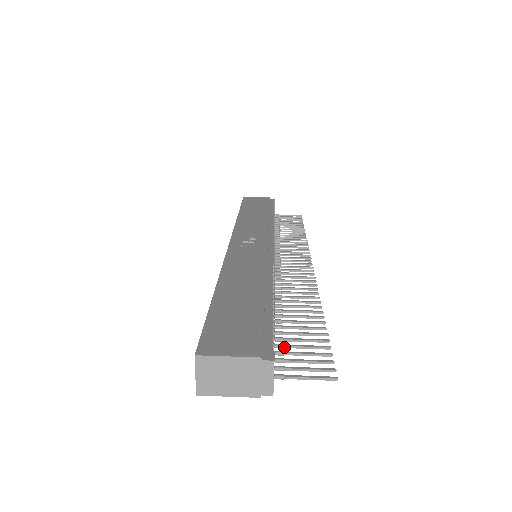
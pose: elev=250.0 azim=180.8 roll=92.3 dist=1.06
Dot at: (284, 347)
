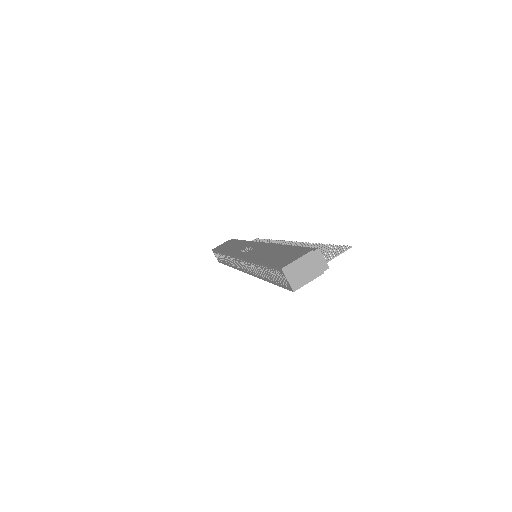
Dot at: occluded
